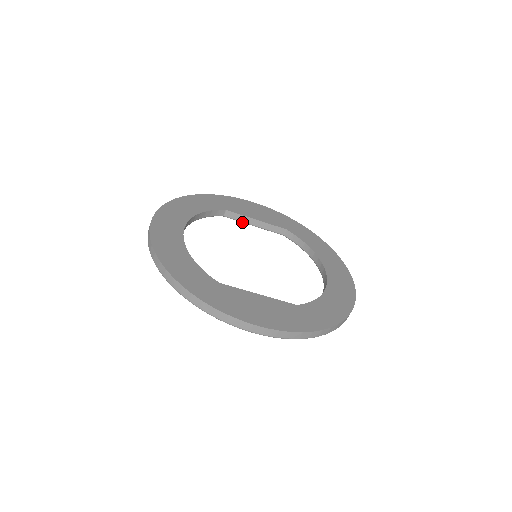
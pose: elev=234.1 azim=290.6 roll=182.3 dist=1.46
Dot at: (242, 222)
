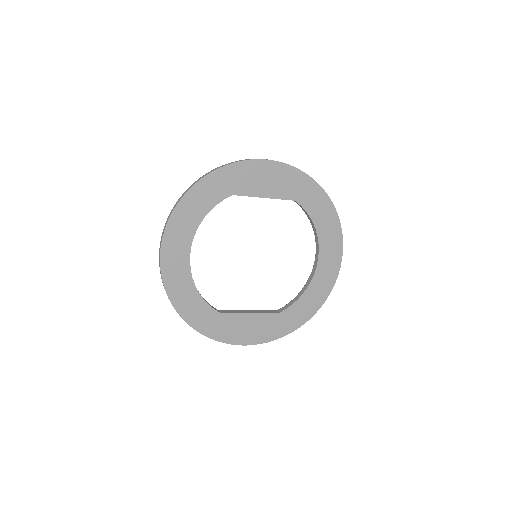
Dot at: occluded
